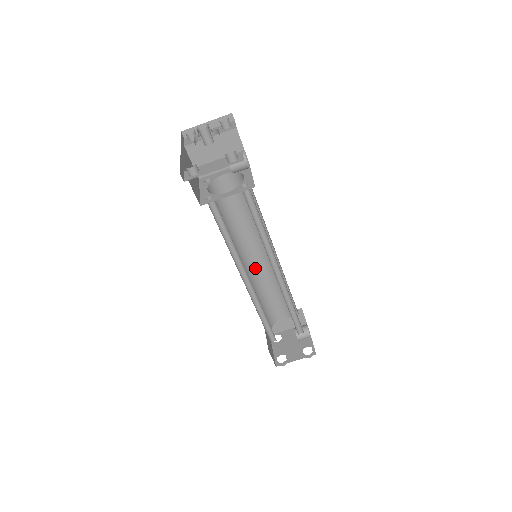
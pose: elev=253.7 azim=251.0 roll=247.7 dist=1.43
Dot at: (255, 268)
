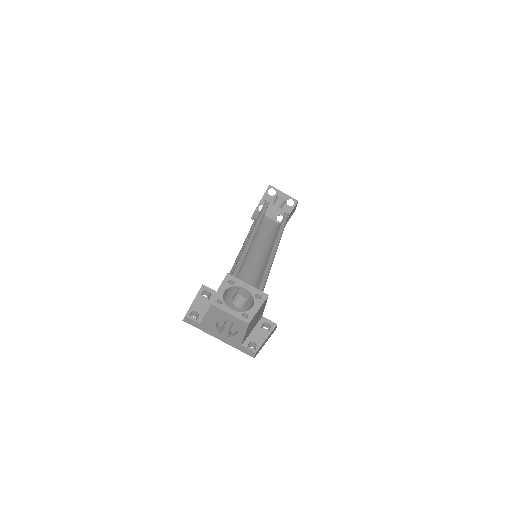
Dot at: occluded
